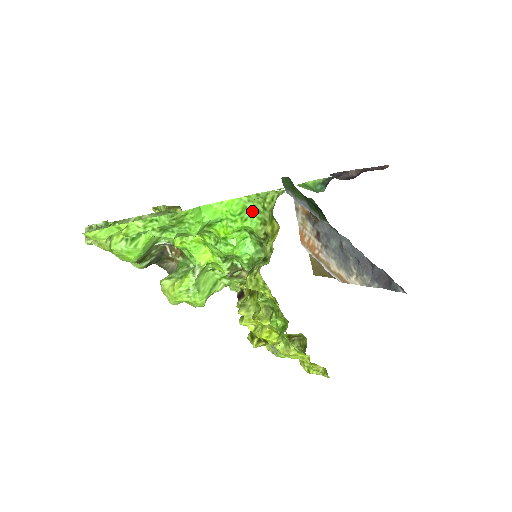
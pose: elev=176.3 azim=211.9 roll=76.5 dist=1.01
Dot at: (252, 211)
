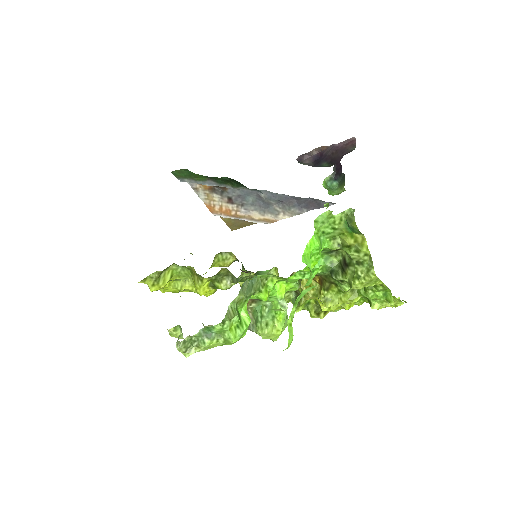
Dot at: (323, 236)
